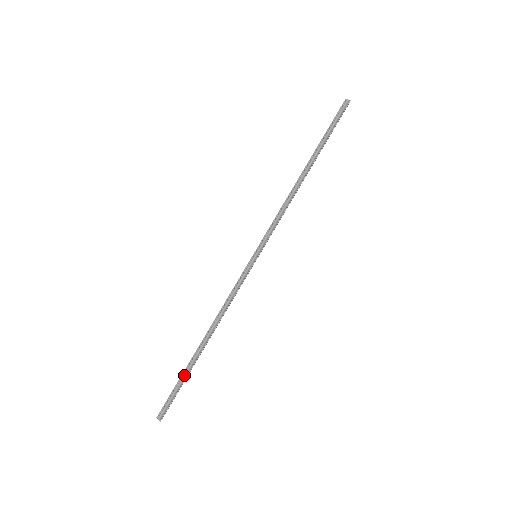
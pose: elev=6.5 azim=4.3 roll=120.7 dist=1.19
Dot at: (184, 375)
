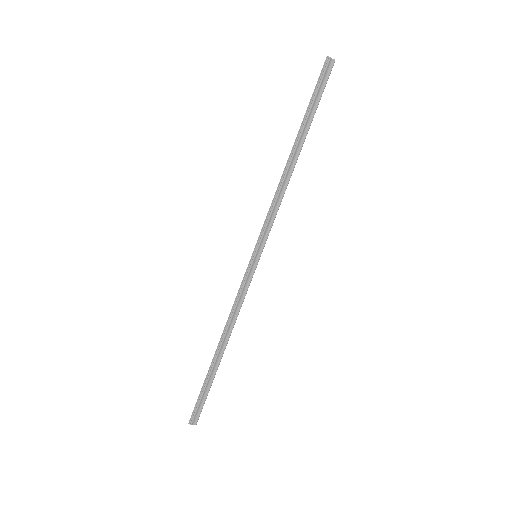
Dot at: (208, 383)
